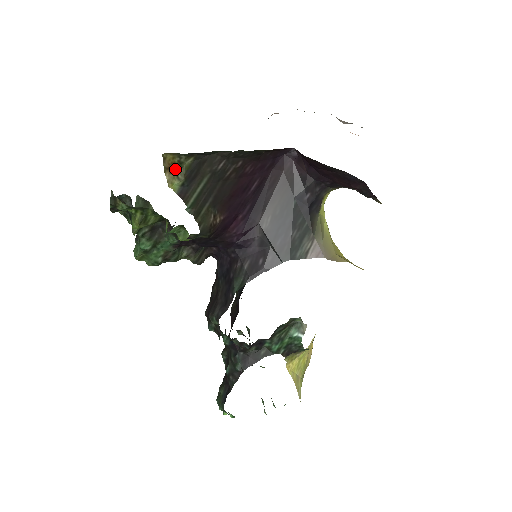
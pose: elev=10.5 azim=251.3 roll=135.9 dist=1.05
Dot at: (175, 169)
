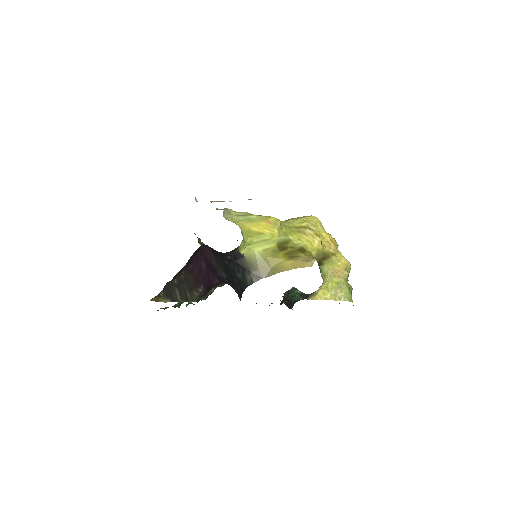
Dot at: (160, 298)
